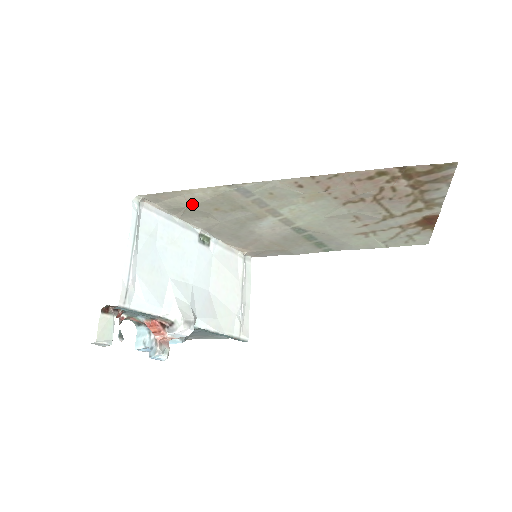
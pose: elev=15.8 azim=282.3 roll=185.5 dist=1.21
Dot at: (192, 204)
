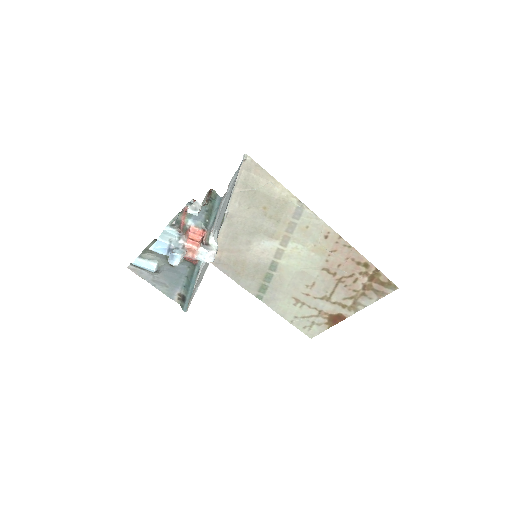
Dot at: (262, 191)
